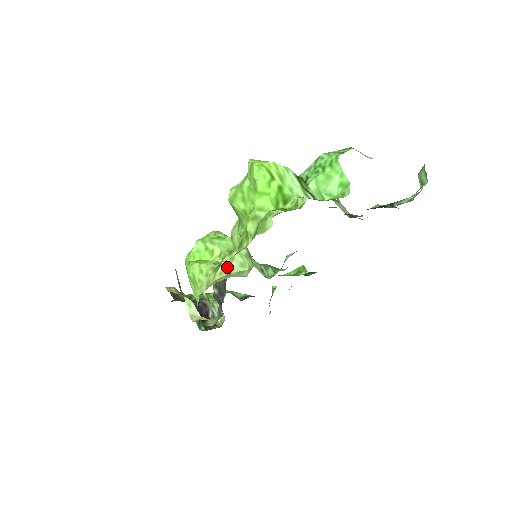
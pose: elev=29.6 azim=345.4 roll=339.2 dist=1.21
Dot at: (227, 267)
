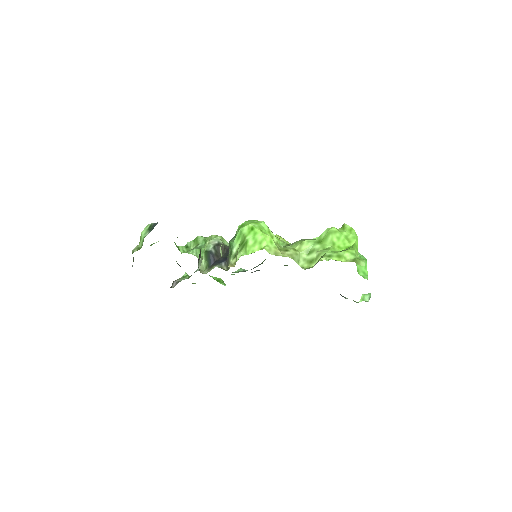
Dot at: (293, 255)
